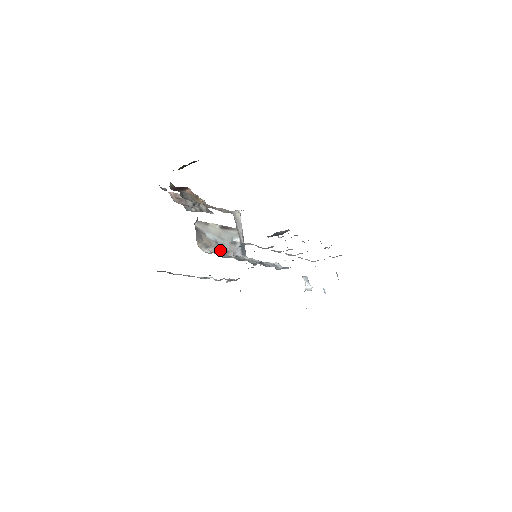
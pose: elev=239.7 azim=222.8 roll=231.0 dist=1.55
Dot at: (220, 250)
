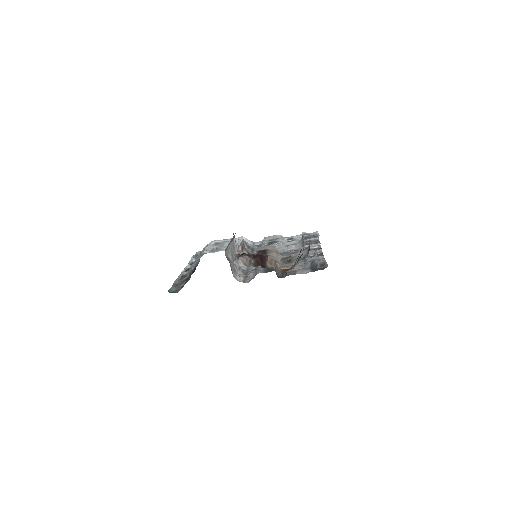
Dot at: occluded
